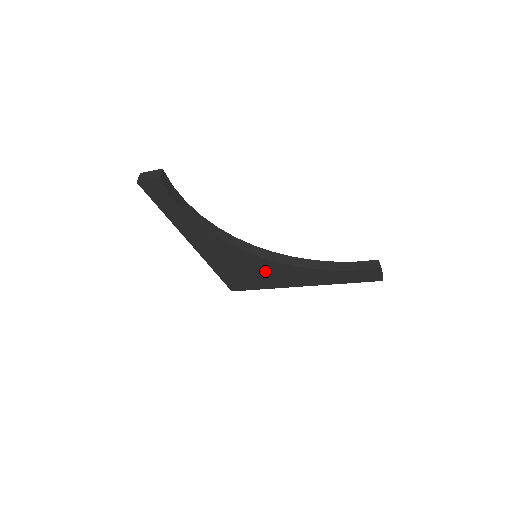
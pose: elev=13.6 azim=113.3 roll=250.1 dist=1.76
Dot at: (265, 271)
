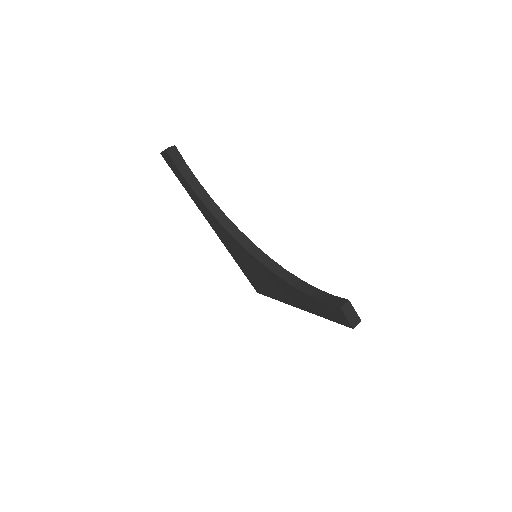
Dot at: (265, 276)
